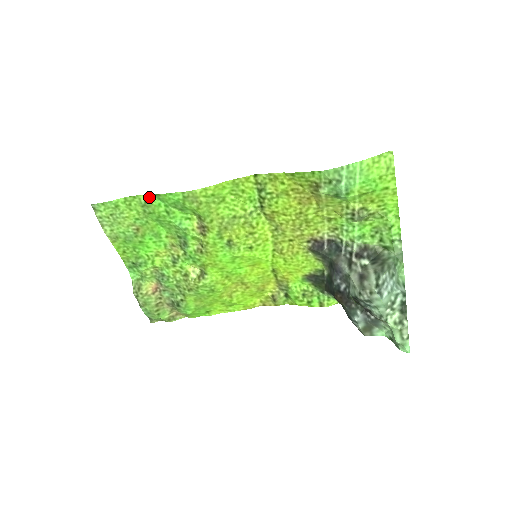
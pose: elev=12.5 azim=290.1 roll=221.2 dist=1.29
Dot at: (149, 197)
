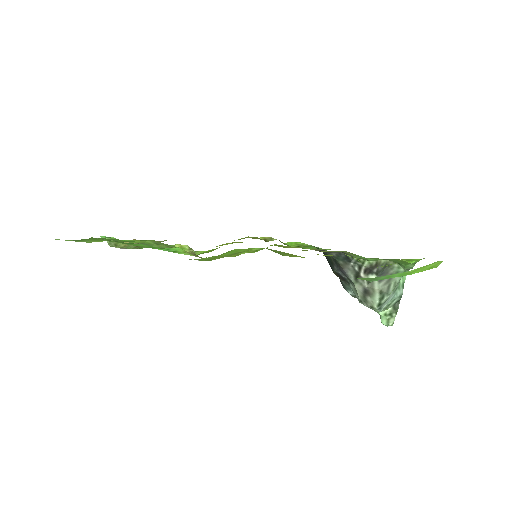
Dot at: (125, 243)
